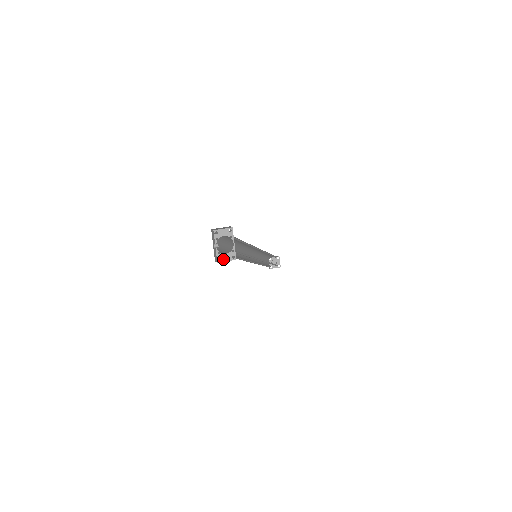
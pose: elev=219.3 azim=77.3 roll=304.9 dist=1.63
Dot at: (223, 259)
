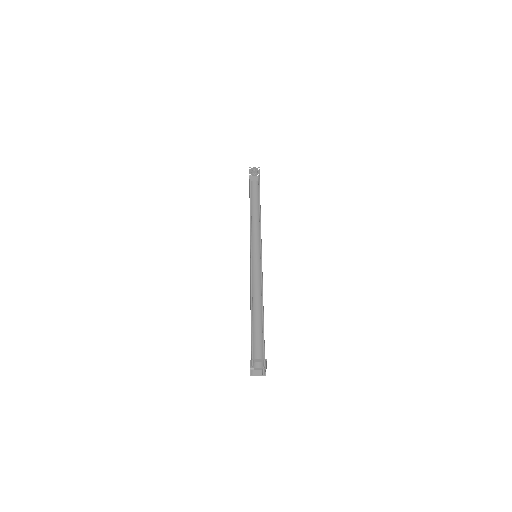
Dot at: (255, 370)
